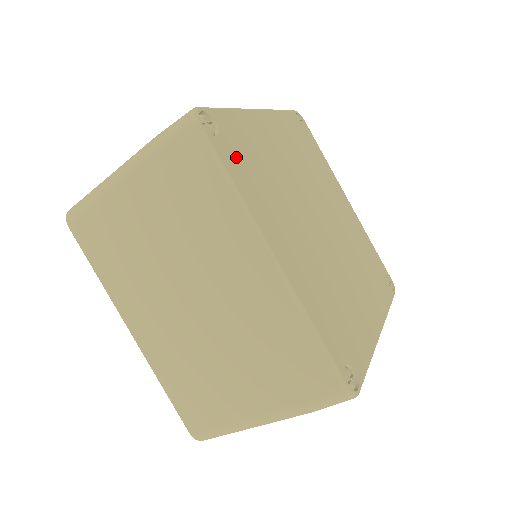
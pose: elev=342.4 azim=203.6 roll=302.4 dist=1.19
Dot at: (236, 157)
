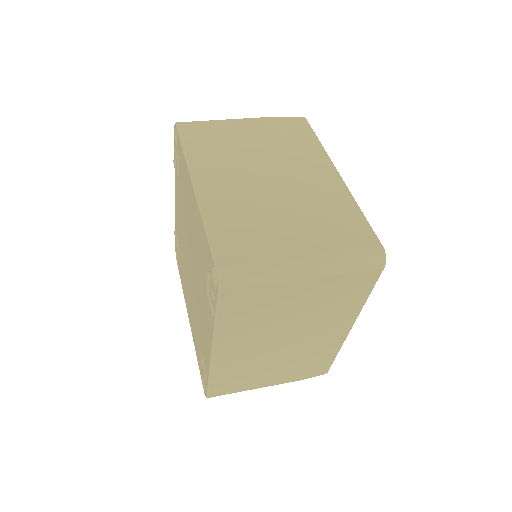
Dot at: occluded
